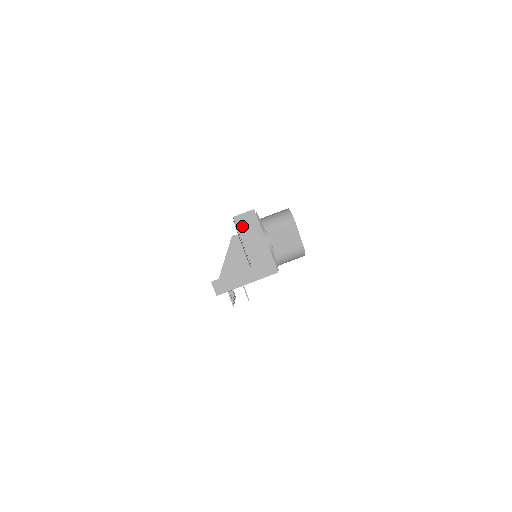
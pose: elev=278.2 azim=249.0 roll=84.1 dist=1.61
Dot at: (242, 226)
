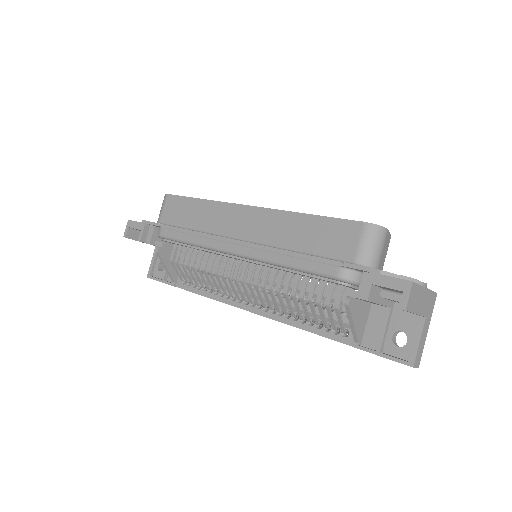
Dot at: (412, 306)
